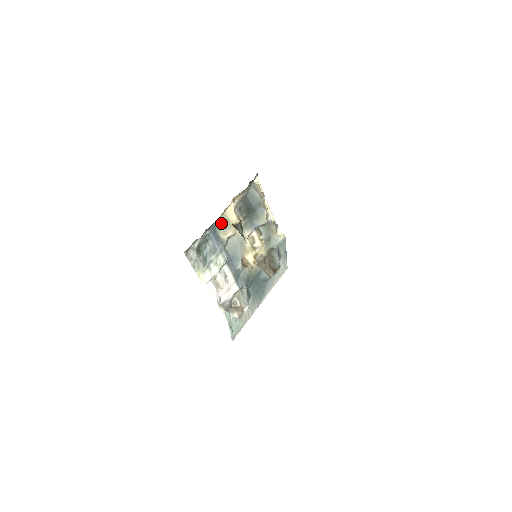
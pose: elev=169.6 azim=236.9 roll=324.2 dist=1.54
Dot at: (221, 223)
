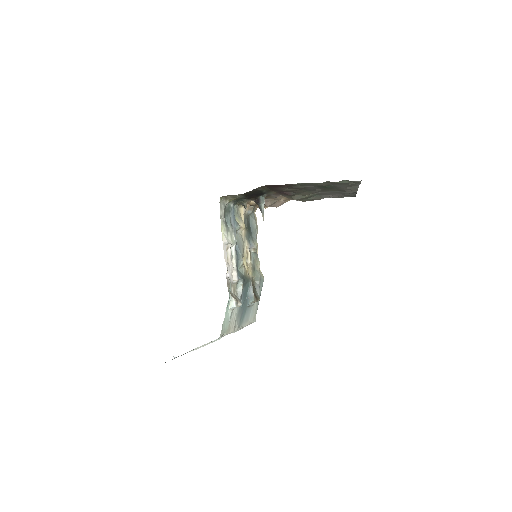
Dot at: (237, 212)
